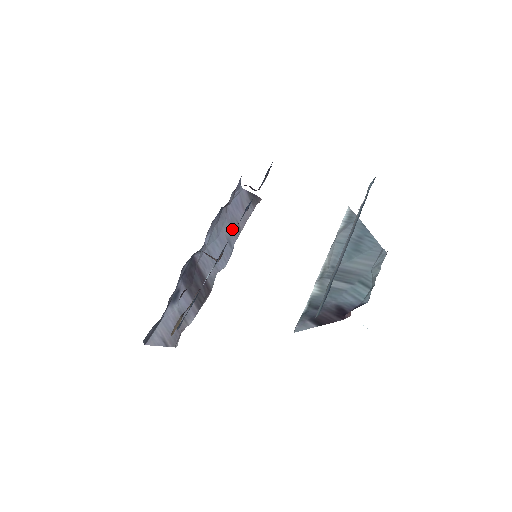
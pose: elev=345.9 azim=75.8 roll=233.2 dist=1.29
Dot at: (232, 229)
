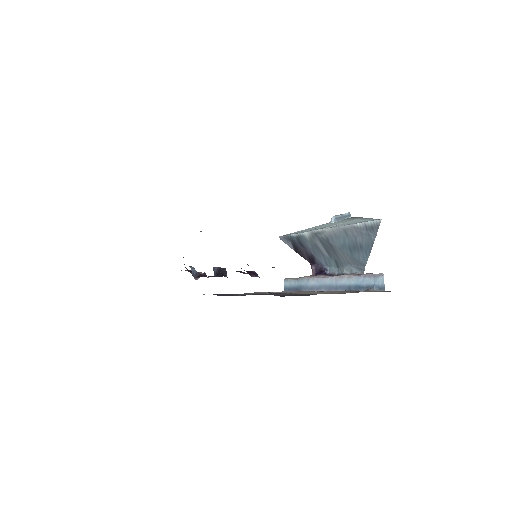
Dot at: occluded
